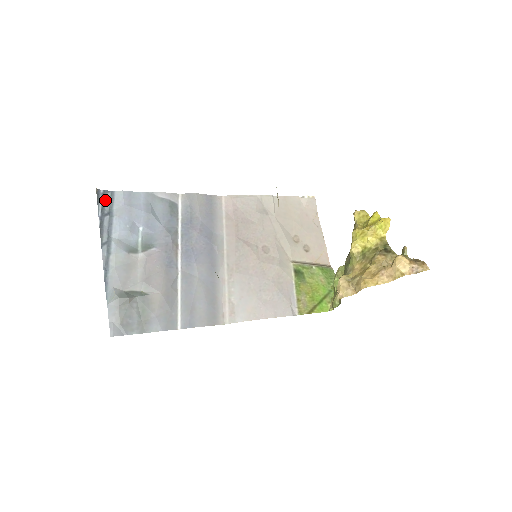
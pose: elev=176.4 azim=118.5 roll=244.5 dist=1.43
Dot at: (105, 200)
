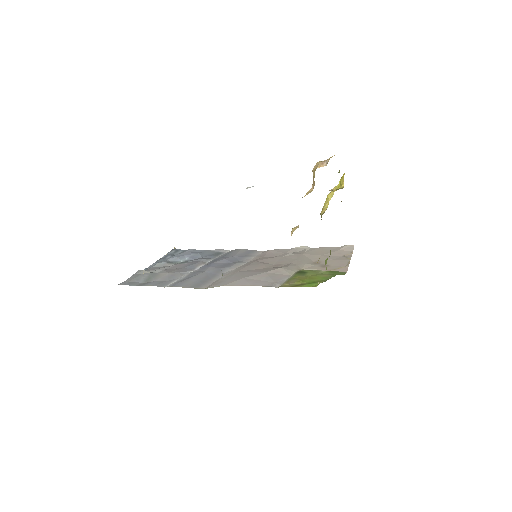
Dot at: (177, 252)
